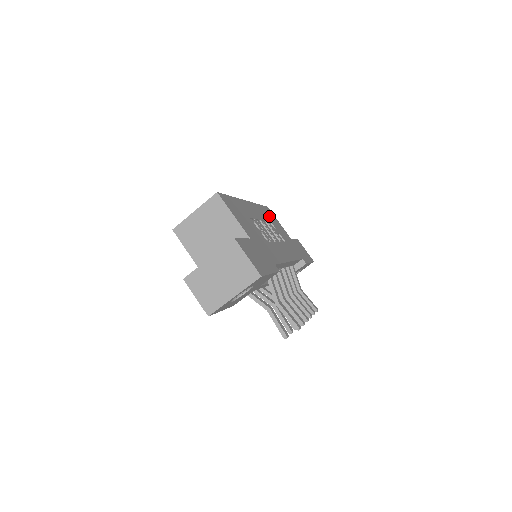
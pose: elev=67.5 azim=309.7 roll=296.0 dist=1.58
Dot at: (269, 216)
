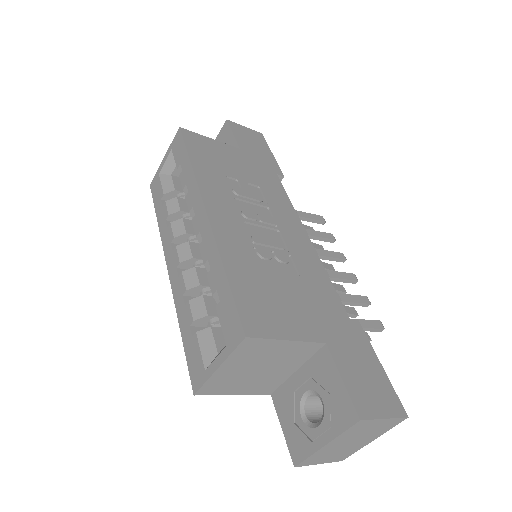
Dot at: (210, 161)
